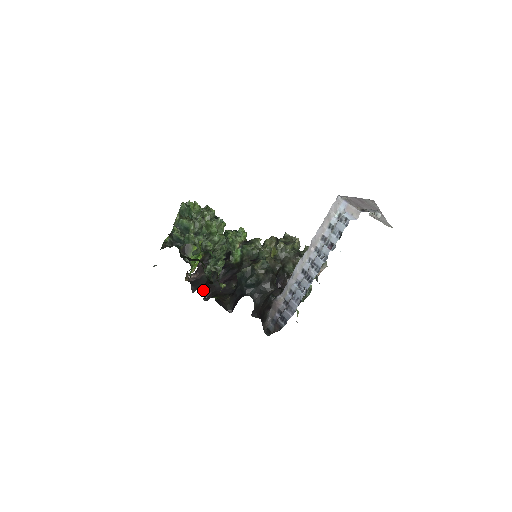
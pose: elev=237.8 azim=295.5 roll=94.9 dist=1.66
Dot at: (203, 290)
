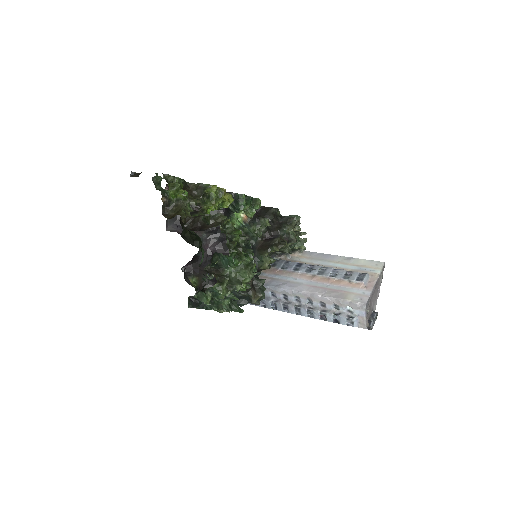
Dot at: occluded
